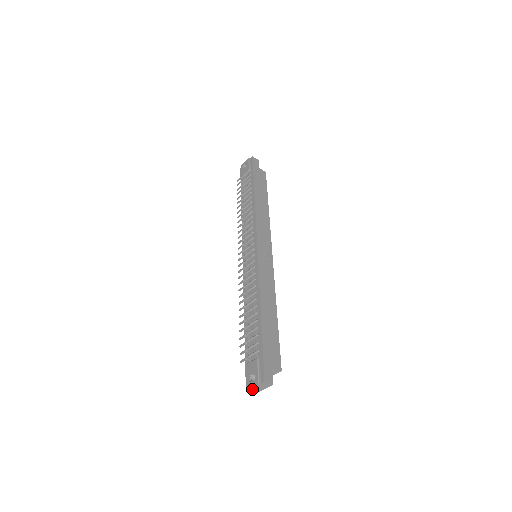
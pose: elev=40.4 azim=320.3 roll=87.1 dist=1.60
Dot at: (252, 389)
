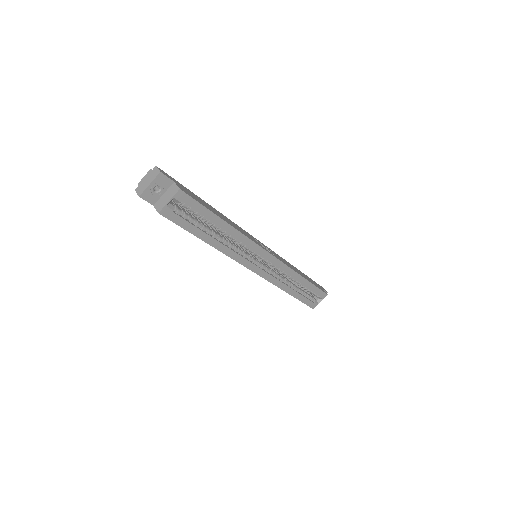
Dot at: (141, 185)
